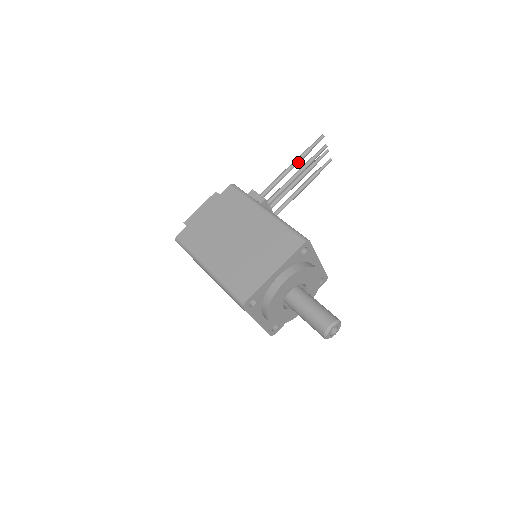
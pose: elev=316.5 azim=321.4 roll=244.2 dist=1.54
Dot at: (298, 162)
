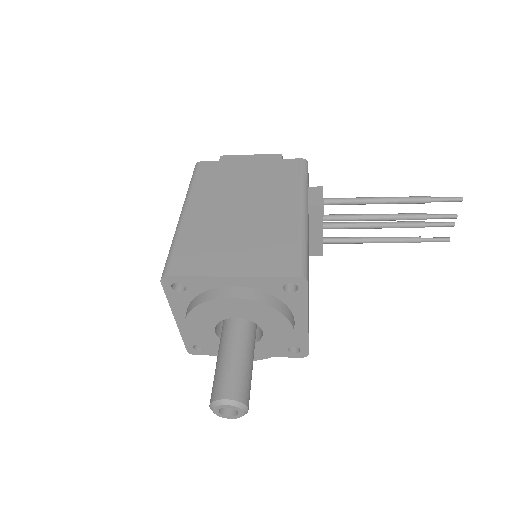
Dot at: (402, 201)
